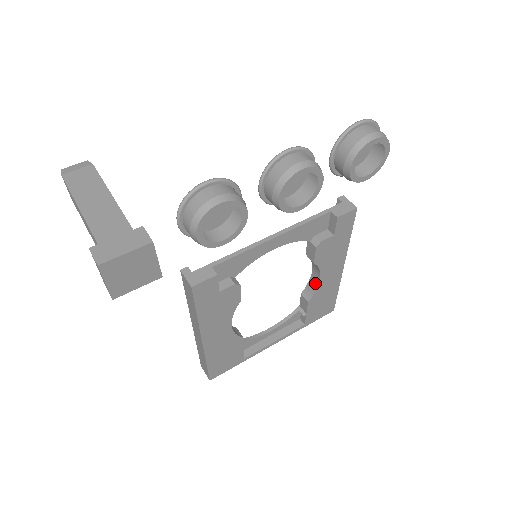
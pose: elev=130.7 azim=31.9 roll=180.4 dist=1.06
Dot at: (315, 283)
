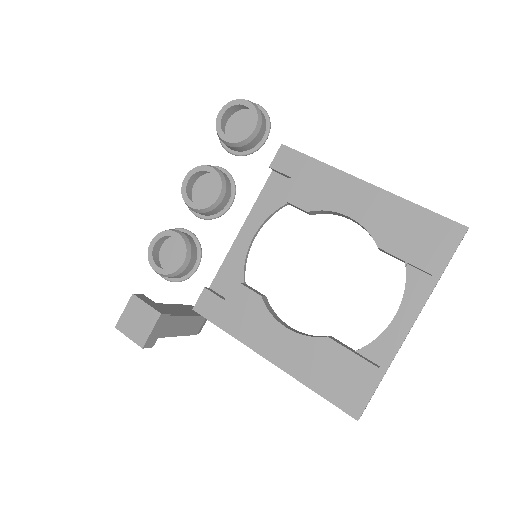
Dot at: (360, 225)
